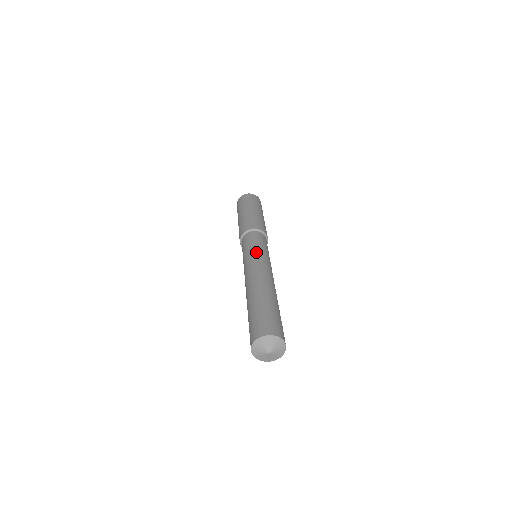
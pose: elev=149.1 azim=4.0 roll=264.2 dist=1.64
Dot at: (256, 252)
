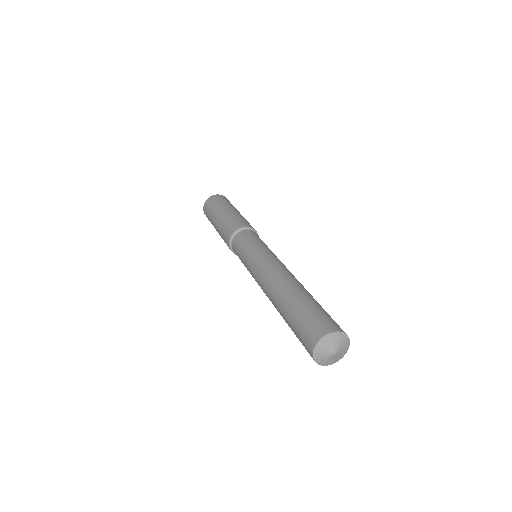
Dot at: (265, 249)
